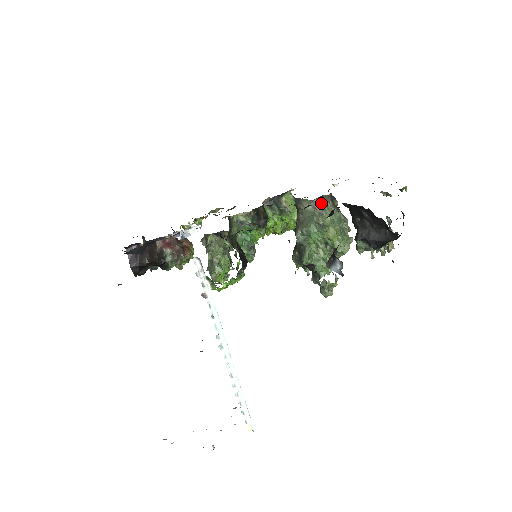
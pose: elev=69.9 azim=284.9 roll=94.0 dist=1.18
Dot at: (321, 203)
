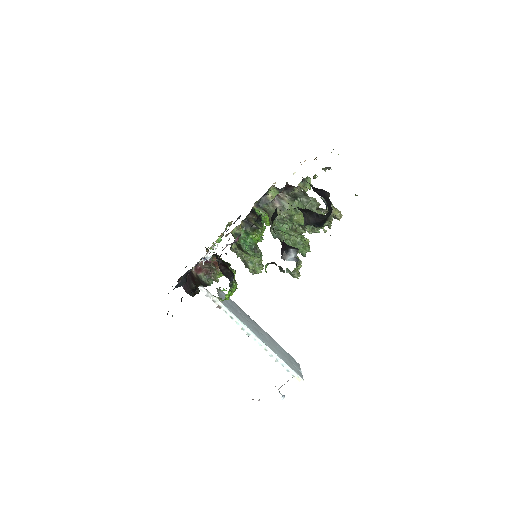
Dot at: (278, 201)
